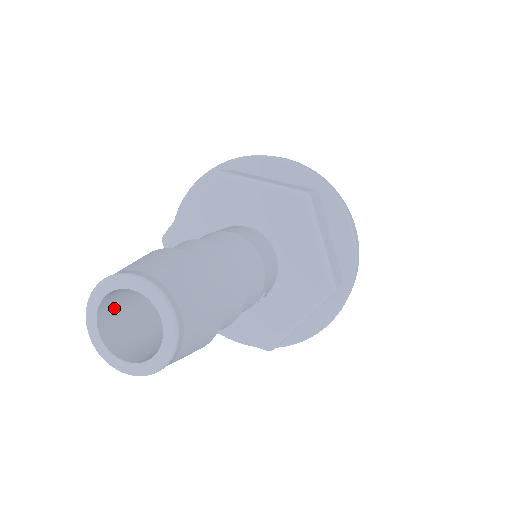
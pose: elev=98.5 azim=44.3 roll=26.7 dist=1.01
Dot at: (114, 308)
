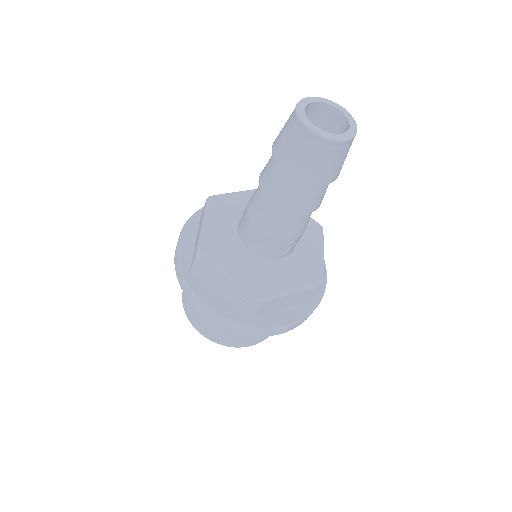
Dot at: occluded
